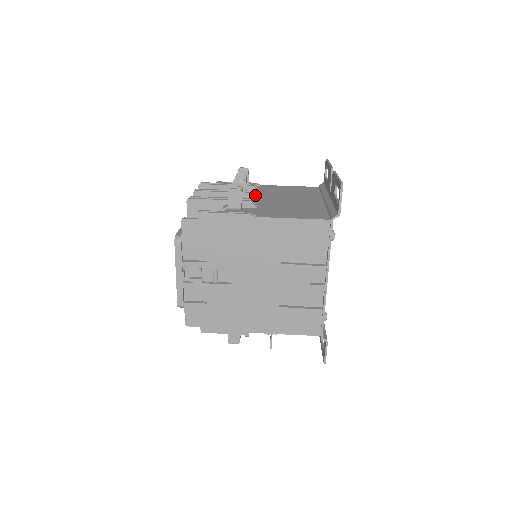
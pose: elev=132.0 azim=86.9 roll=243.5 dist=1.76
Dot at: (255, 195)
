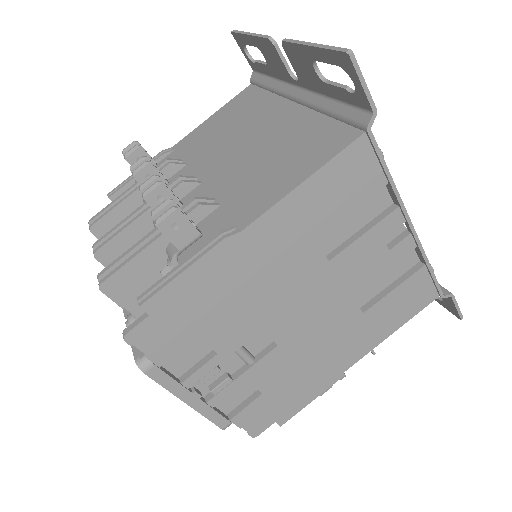
Dot at: (189, 180)
